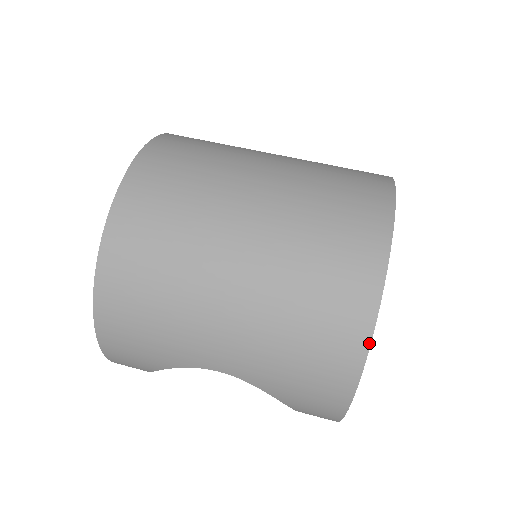
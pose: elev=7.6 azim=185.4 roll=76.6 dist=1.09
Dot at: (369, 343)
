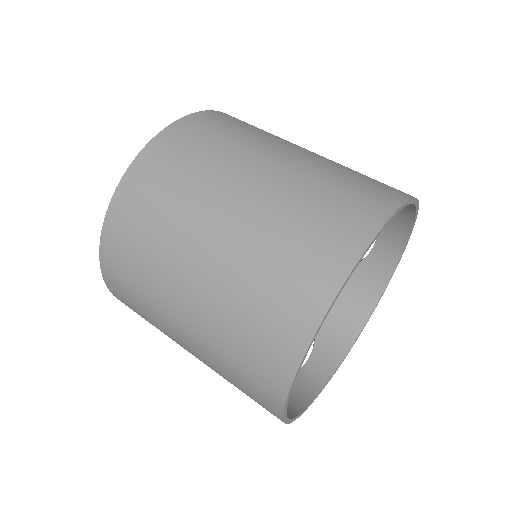
Dot at: (282, 419)
